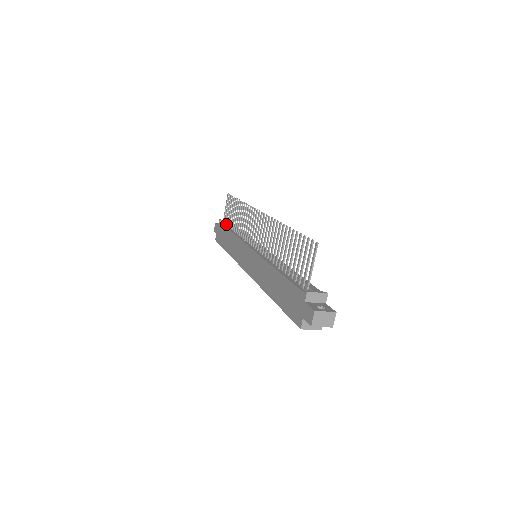
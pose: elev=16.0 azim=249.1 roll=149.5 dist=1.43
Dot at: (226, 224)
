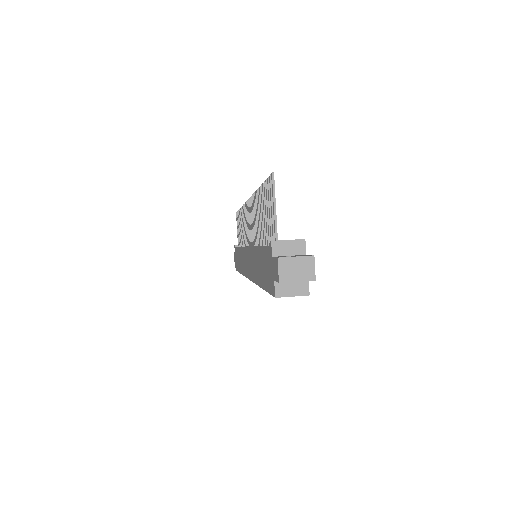
Dot at: (239, 245)
